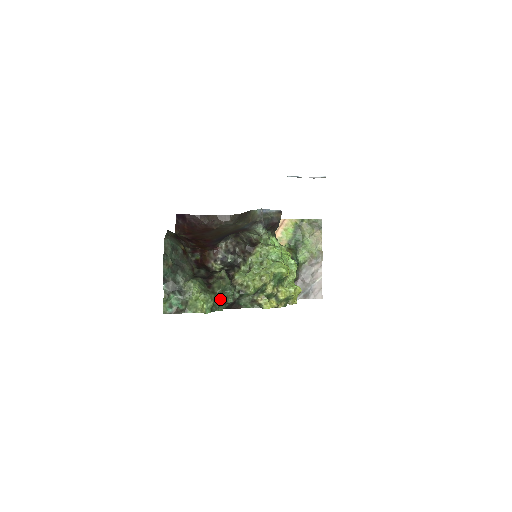
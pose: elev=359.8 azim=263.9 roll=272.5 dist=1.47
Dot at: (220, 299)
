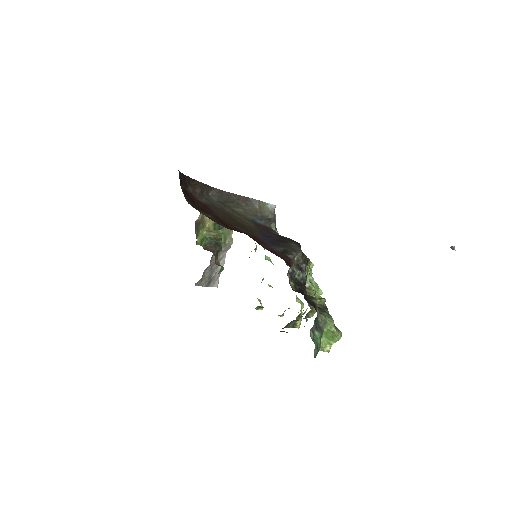
Dot at: occluded
